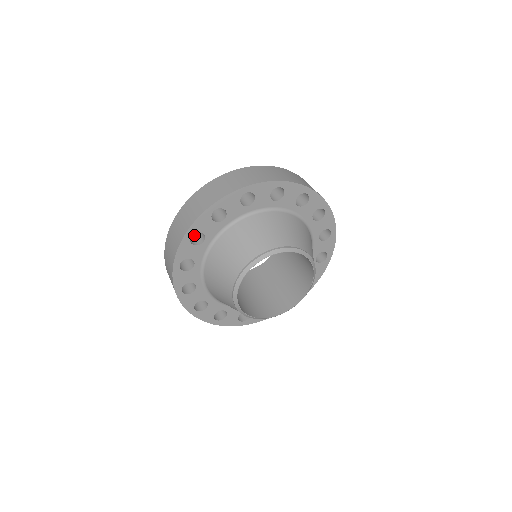
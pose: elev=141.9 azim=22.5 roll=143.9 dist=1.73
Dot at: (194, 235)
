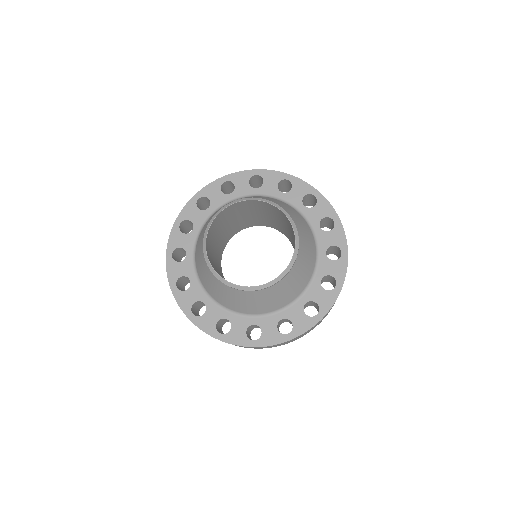
Dot at: occluded
